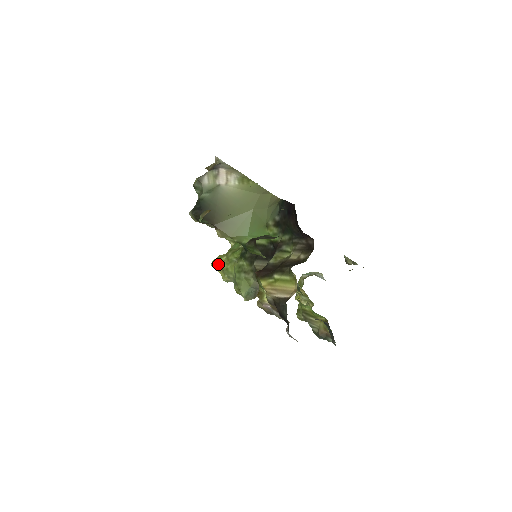
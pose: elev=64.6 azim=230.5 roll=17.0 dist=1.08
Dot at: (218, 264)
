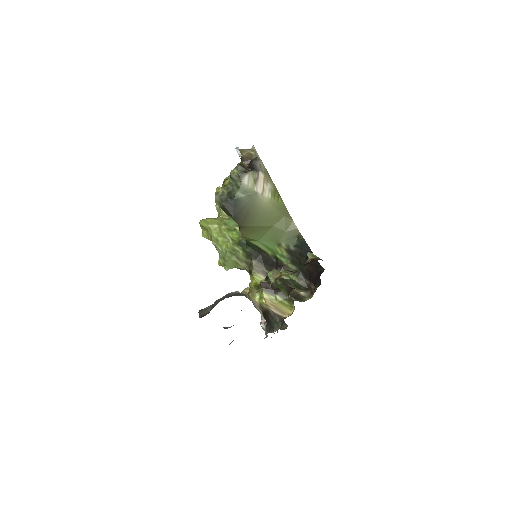
Dot at: (208, 227)
